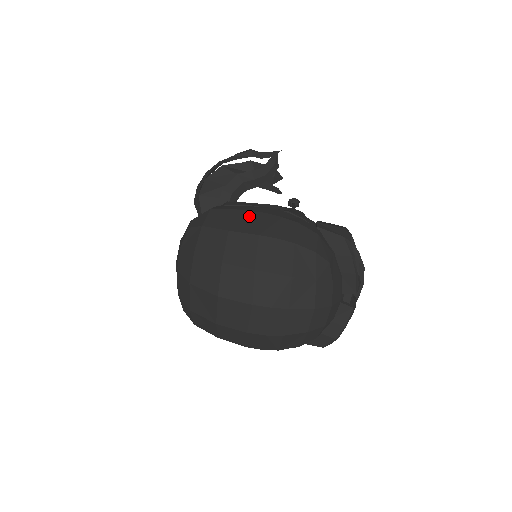
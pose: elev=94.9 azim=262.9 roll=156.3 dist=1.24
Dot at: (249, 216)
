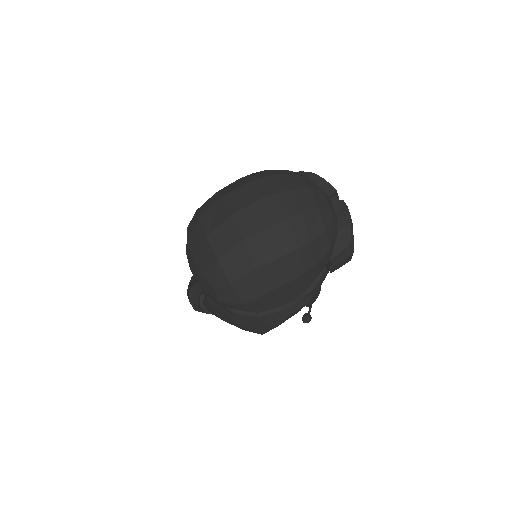
Dot at: occluded
